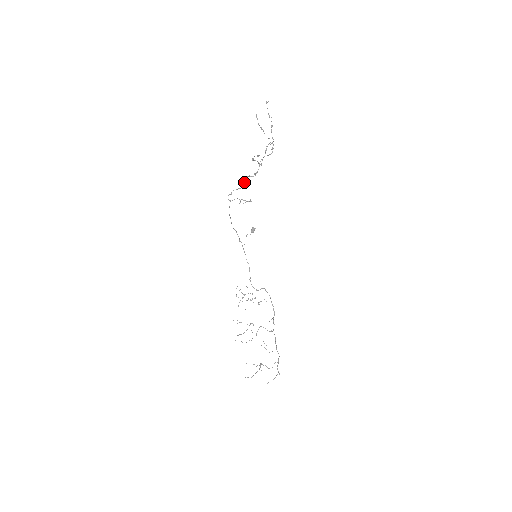
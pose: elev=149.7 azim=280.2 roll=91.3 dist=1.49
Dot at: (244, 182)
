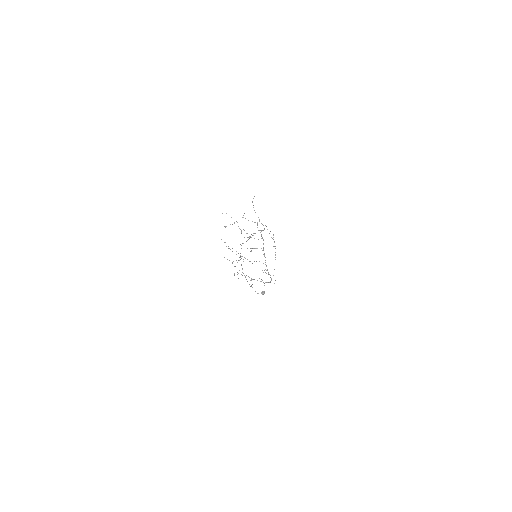
Dot at: occluded
